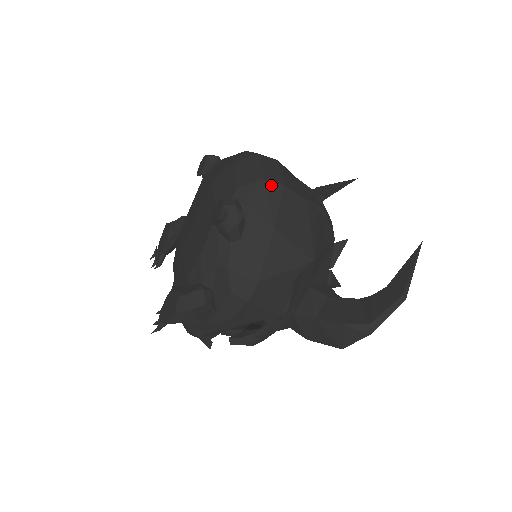
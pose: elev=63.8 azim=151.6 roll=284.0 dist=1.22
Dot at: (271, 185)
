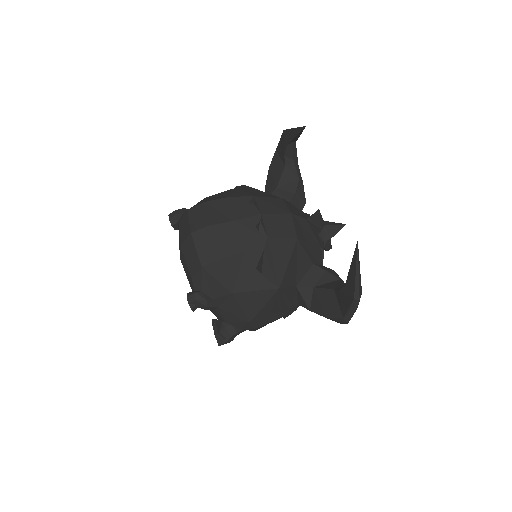
Dot at: (210, 267)
